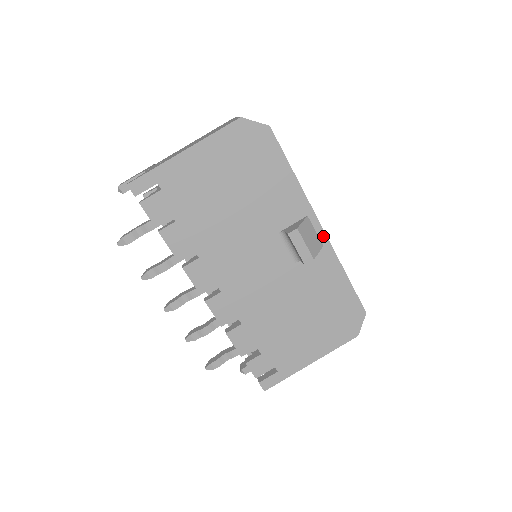
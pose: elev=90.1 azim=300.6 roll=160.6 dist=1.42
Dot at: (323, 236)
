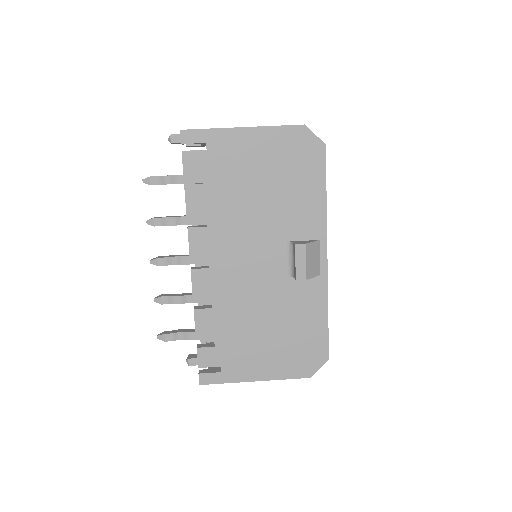
Dot at: (324, 266)
